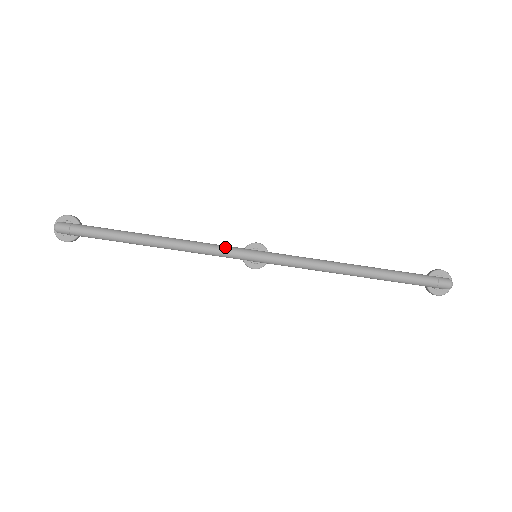
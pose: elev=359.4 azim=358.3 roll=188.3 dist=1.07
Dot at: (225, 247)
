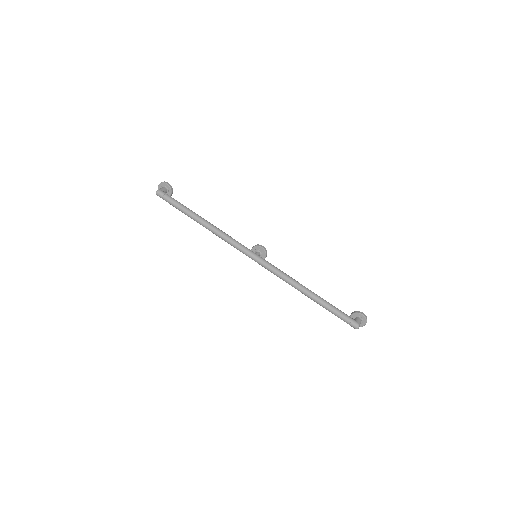
Dot at: (239, 245)
